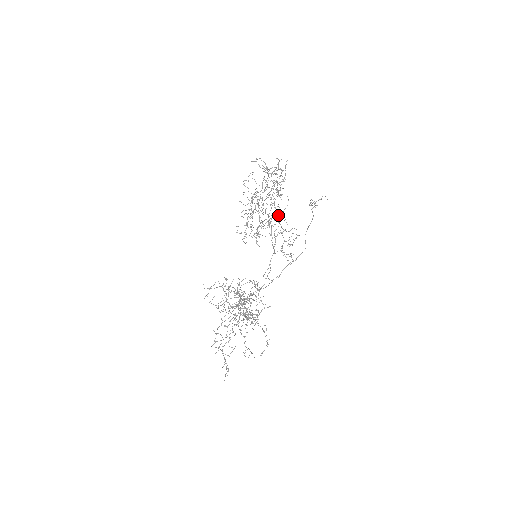
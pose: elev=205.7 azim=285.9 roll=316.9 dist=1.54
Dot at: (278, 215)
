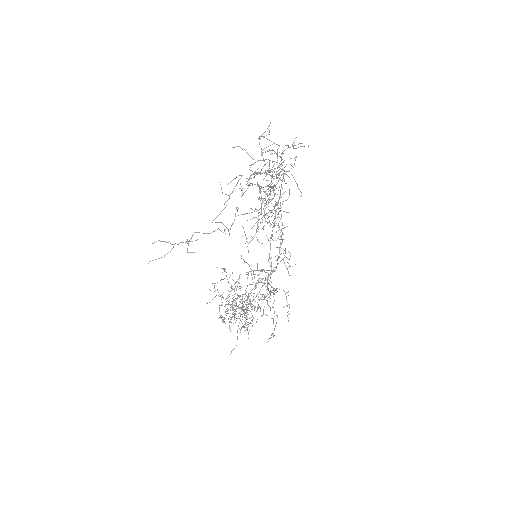
Dot at: (270, 223)
